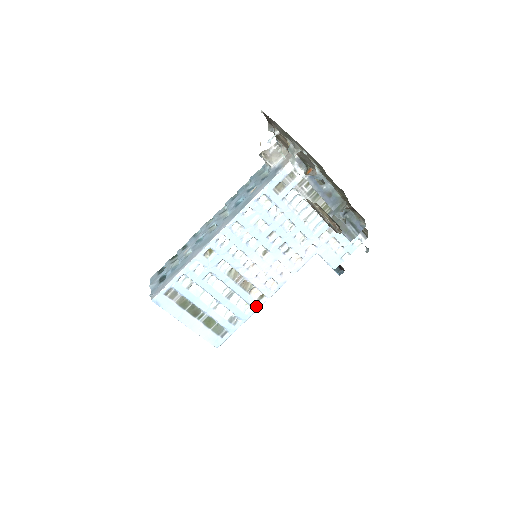
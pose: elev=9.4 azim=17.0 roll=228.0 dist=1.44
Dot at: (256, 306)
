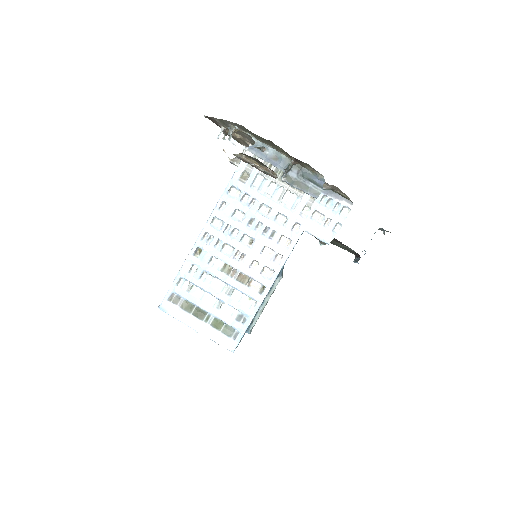
Dot at: (259, 299)
